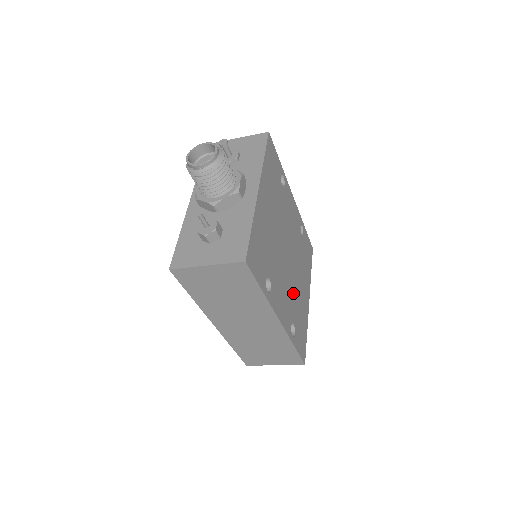
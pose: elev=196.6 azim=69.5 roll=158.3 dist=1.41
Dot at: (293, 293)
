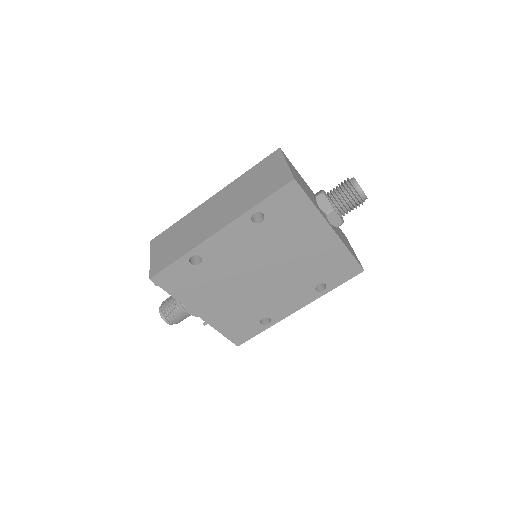
Dot at: (298, 274)
